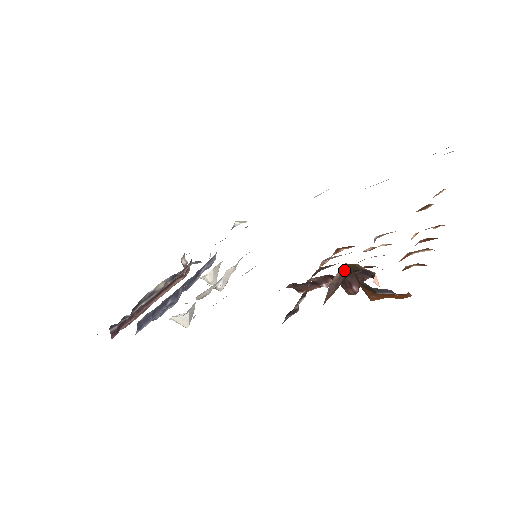
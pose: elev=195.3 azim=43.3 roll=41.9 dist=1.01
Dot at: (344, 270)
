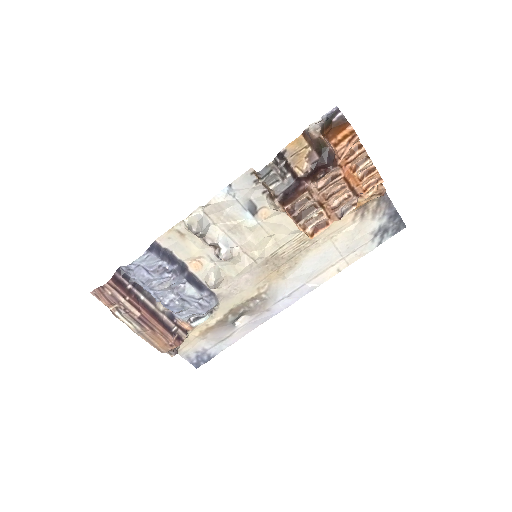
Dot at: (317, 142)
